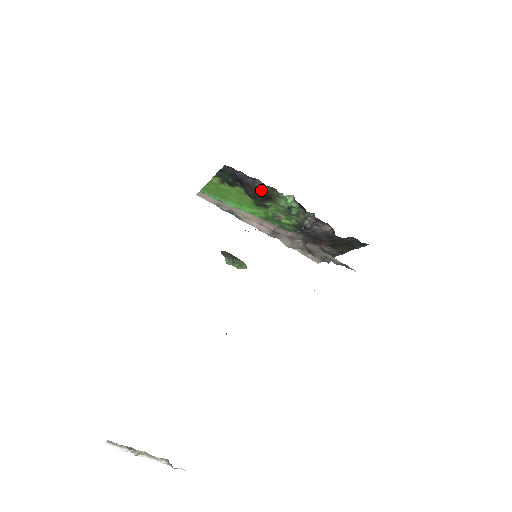
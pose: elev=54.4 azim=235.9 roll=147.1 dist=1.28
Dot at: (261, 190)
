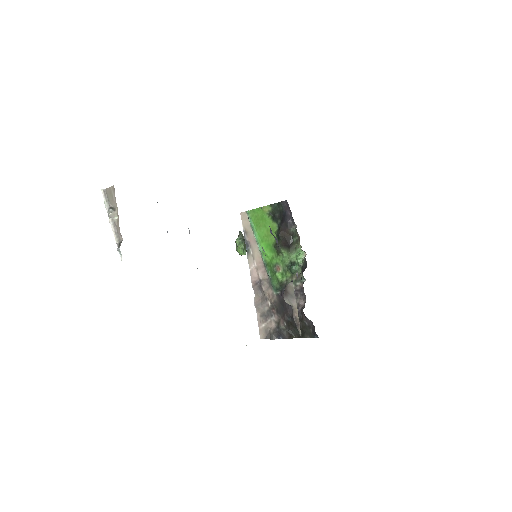
Dot at: (289, 236)
